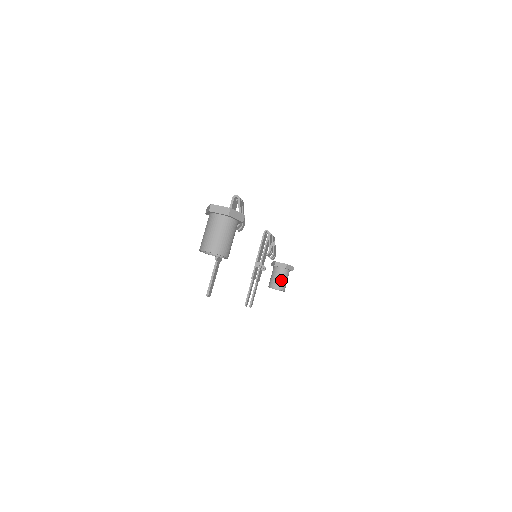
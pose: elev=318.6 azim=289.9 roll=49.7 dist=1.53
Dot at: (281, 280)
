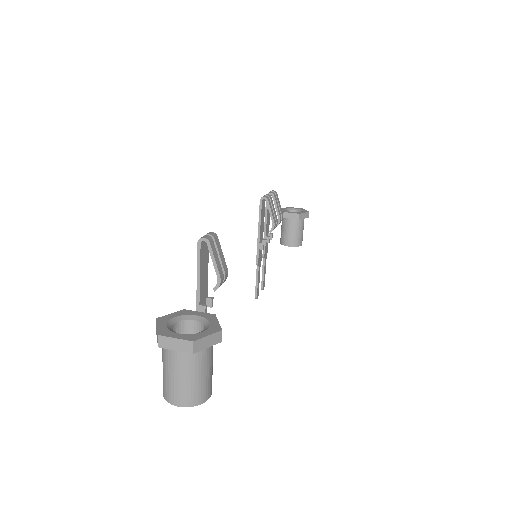
Dot at: (295, 234)
